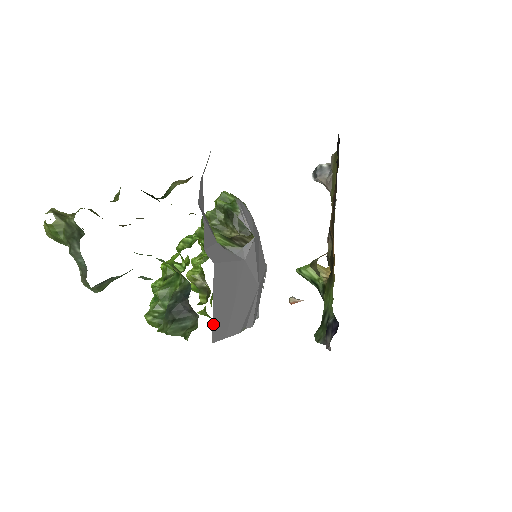
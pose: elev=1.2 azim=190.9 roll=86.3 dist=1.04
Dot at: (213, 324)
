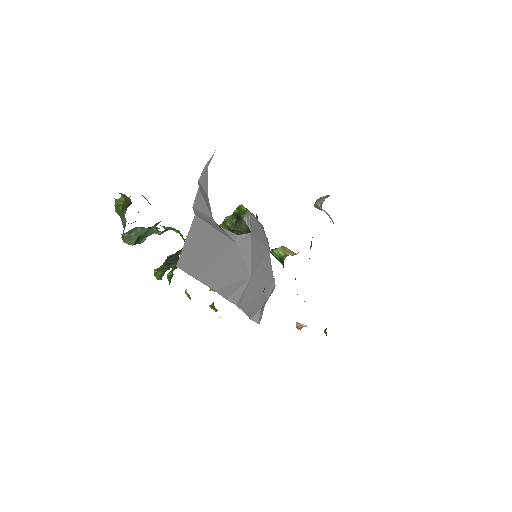
Dot at: (182, 255)
